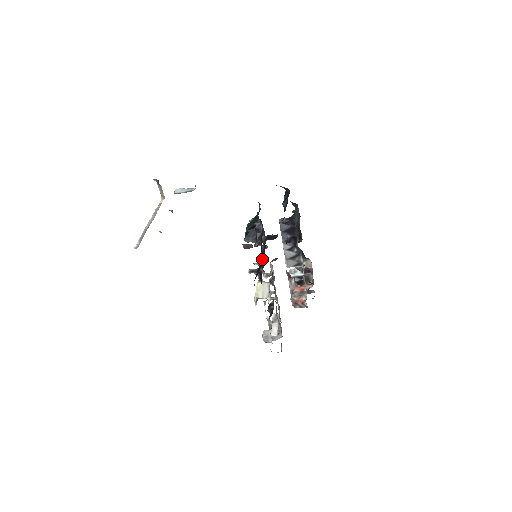
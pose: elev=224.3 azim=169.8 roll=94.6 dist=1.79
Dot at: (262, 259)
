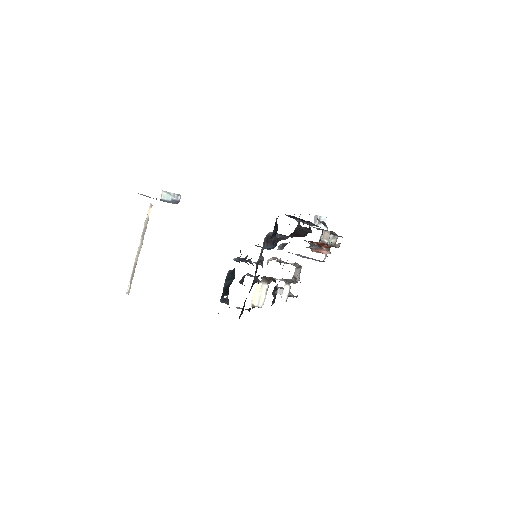
Dot at: occluded
